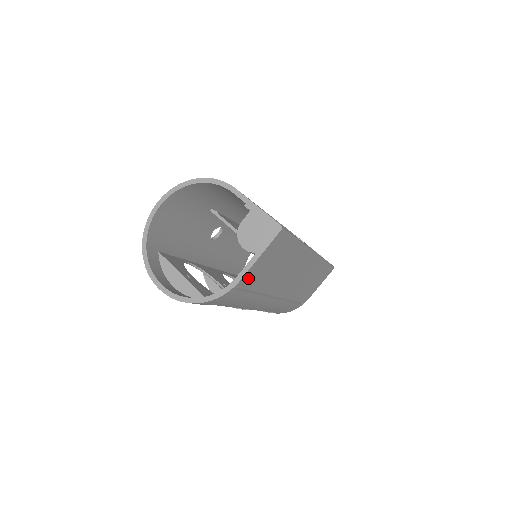
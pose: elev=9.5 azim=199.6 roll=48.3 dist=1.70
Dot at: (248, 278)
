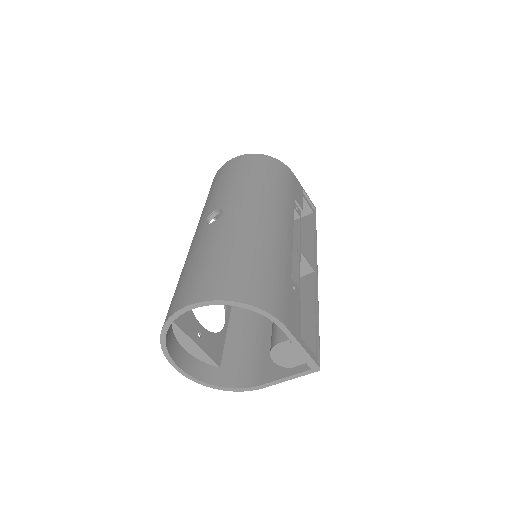
Dot at: occluded
